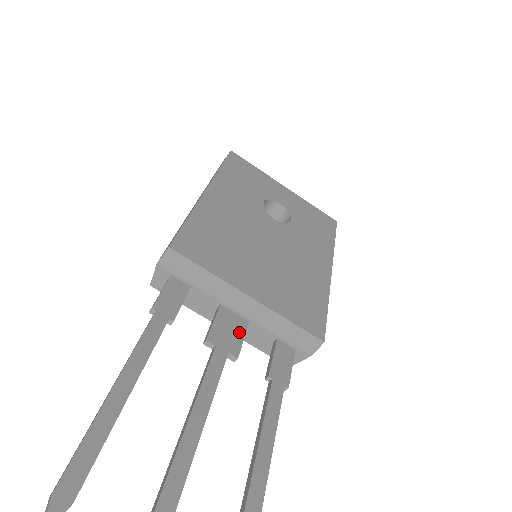
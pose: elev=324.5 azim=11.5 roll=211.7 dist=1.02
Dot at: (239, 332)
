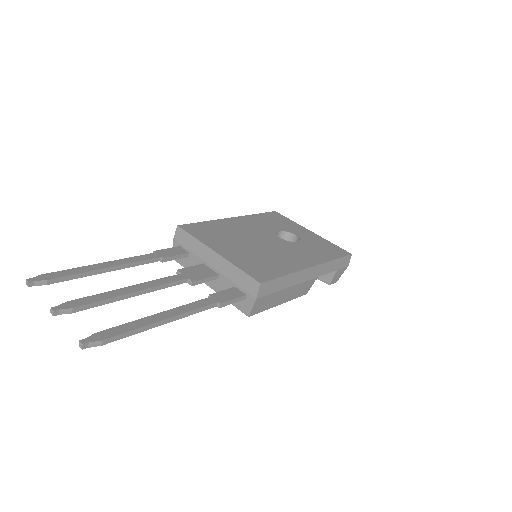
Dot at: (205, 275)
